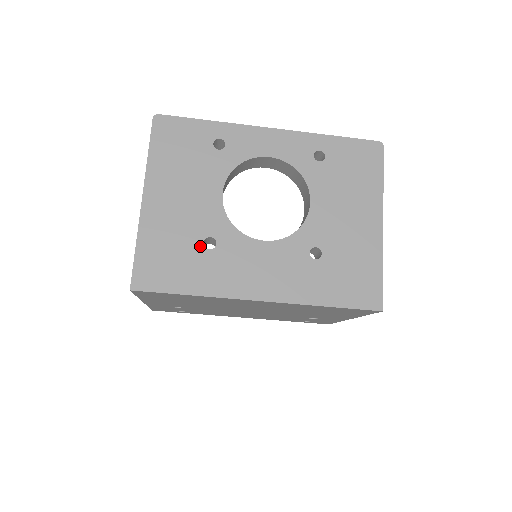
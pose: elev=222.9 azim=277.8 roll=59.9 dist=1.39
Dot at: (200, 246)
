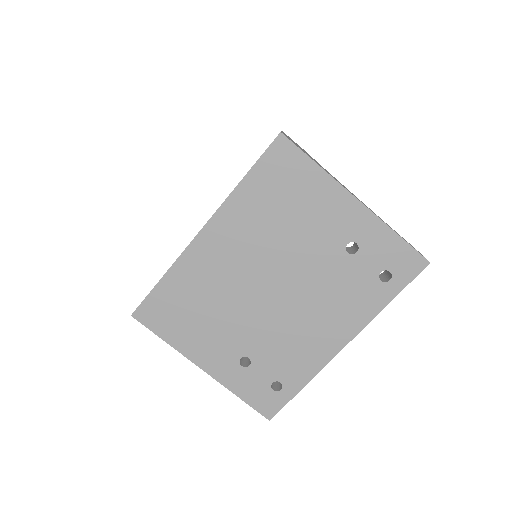
Dot at: occluded
